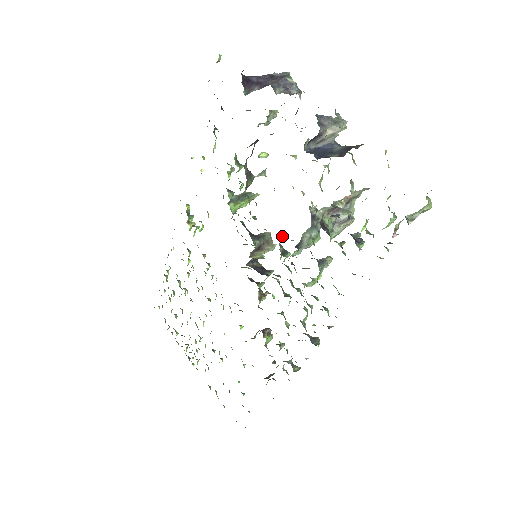
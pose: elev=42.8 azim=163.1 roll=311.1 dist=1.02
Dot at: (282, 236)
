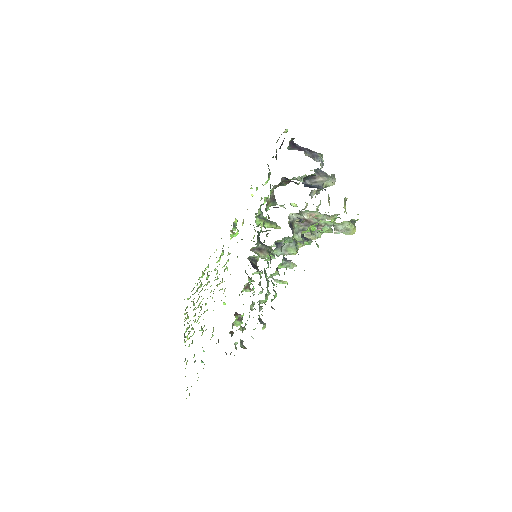
Dot at: (274, 242)
